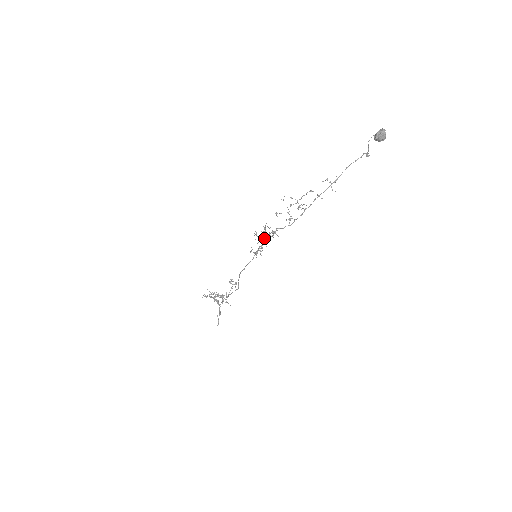
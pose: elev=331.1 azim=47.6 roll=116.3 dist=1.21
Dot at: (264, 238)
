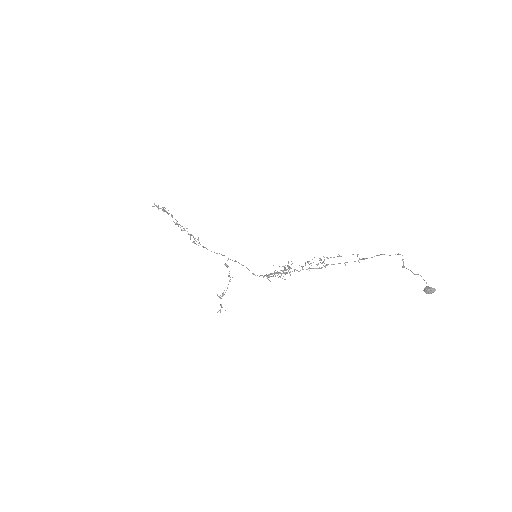
Dot at: (281, 273)
